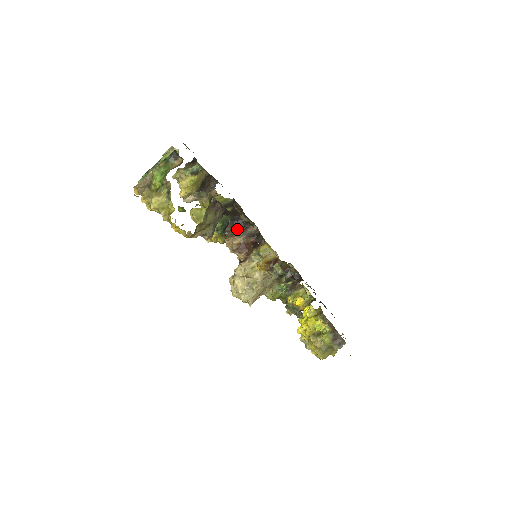
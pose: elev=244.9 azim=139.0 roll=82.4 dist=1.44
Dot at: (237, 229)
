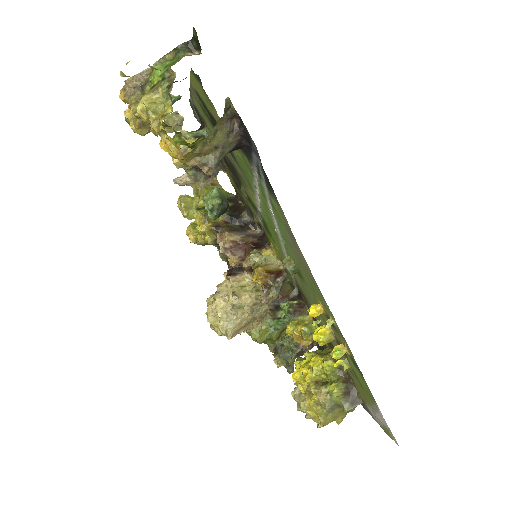
Dot at: (235, 227)
